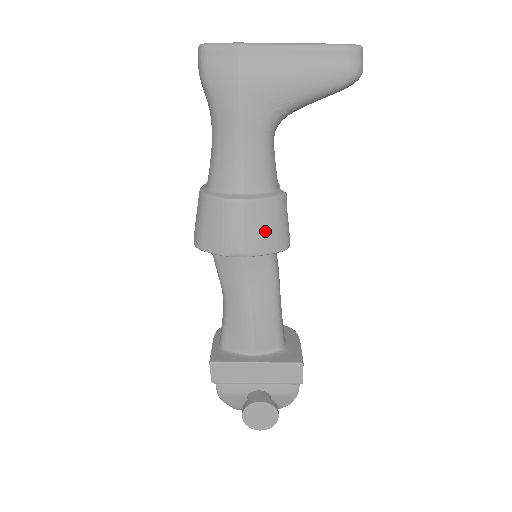
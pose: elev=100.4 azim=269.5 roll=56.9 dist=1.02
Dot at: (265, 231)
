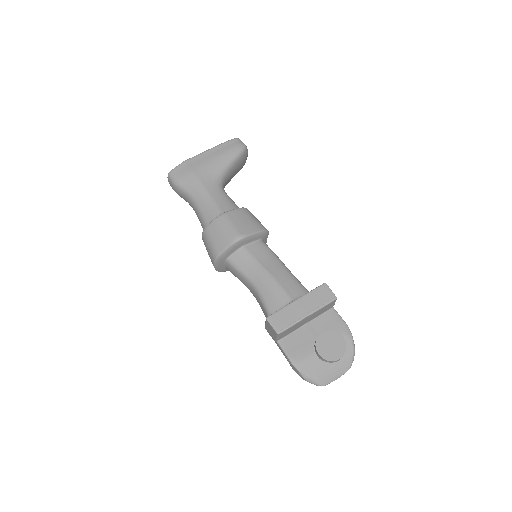
Dot at: (247, 222)
